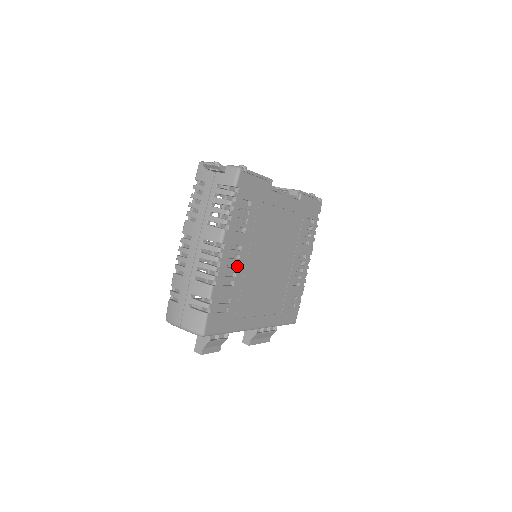
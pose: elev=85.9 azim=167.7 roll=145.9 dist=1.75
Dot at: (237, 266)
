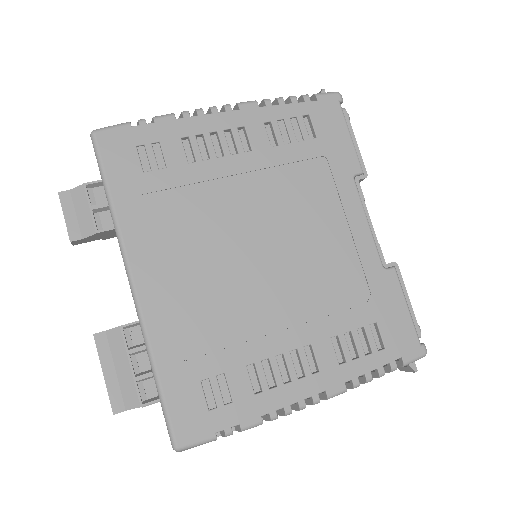
Dot at: (221, 157)
